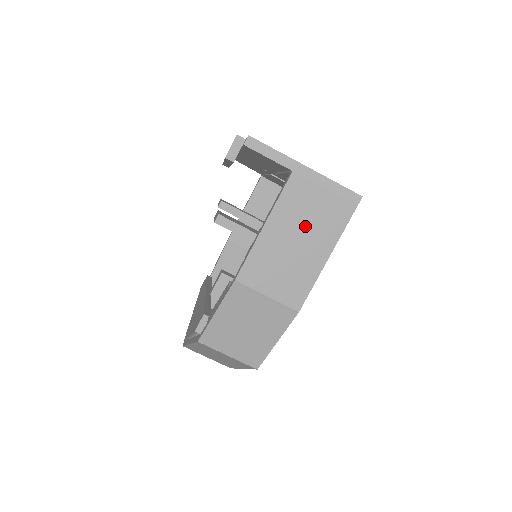
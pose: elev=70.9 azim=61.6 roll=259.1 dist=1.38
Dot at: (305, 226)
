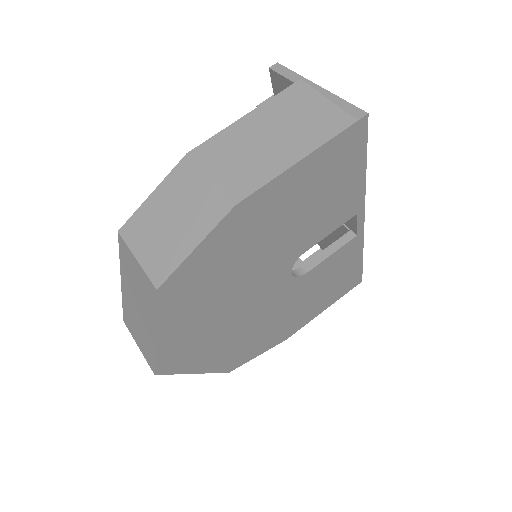
Dot at: (289, 125)
